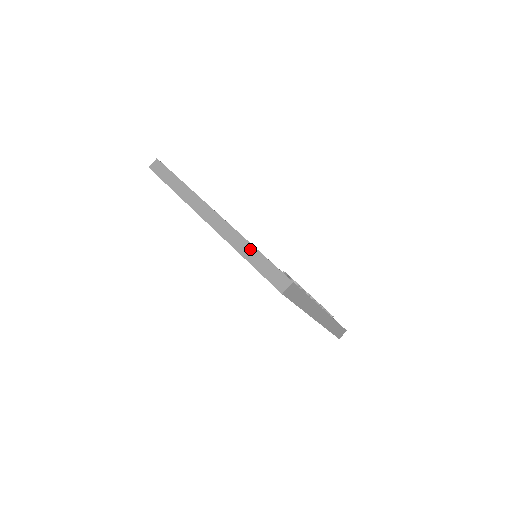
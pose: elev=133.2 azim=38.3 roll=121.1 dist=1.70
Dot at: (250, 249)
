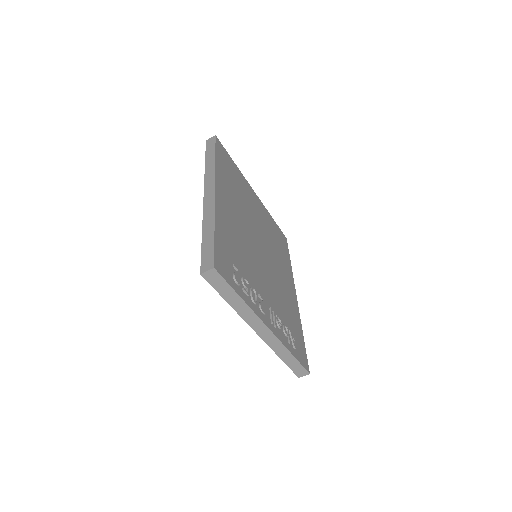
Dot at: (211, 228)
